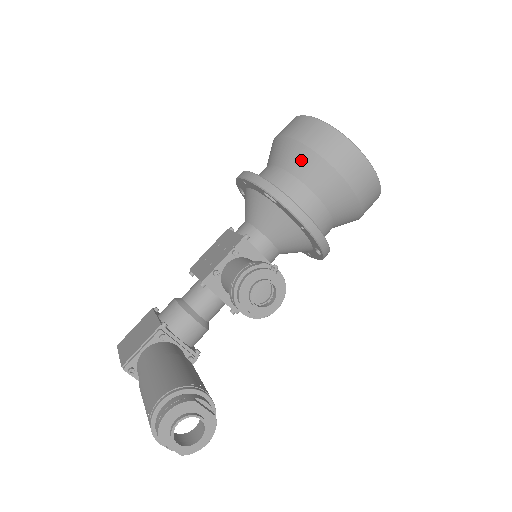
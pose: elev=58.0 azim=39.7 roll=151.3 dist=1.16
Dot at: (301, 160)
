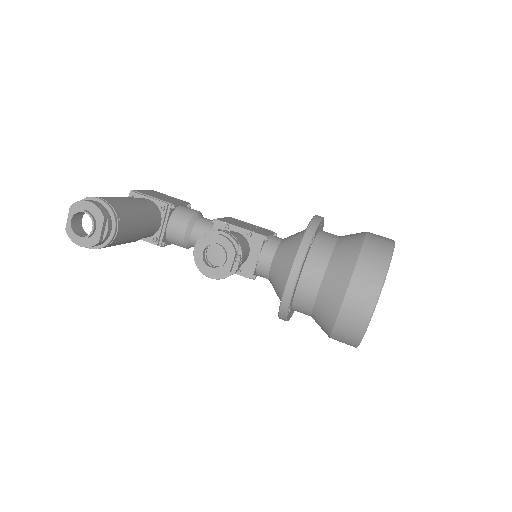
Dot at: (348, 250)
